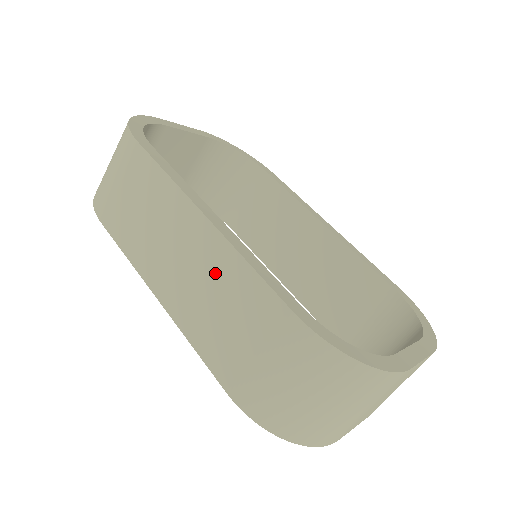
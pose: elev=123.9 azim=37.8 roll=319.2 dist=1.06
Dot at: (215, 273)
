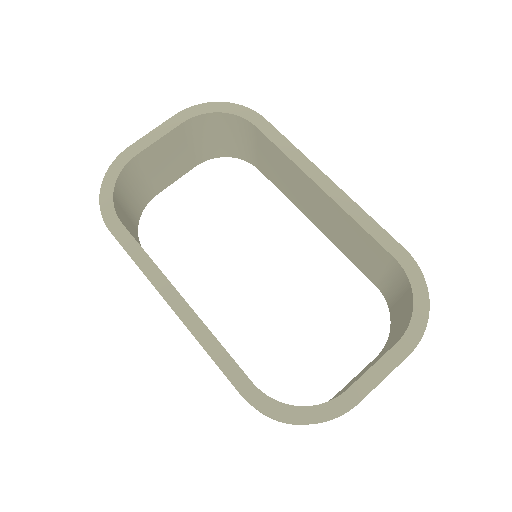
Dot at: occluded
